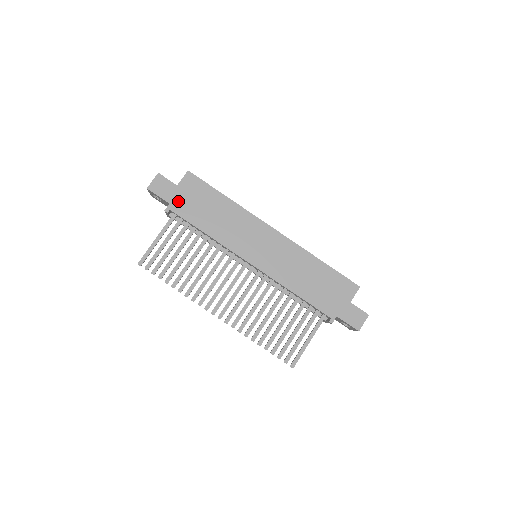
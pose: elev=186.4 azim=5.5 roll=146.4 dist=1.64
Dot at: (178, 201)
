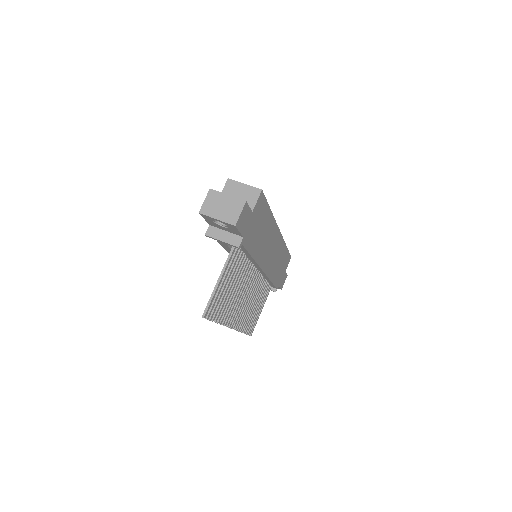
Dot at: (248, 231)
